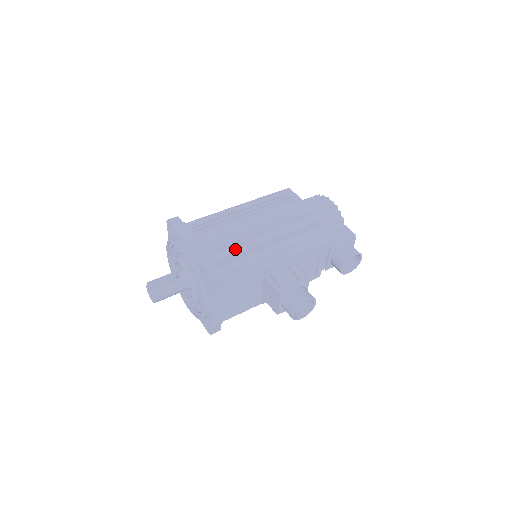
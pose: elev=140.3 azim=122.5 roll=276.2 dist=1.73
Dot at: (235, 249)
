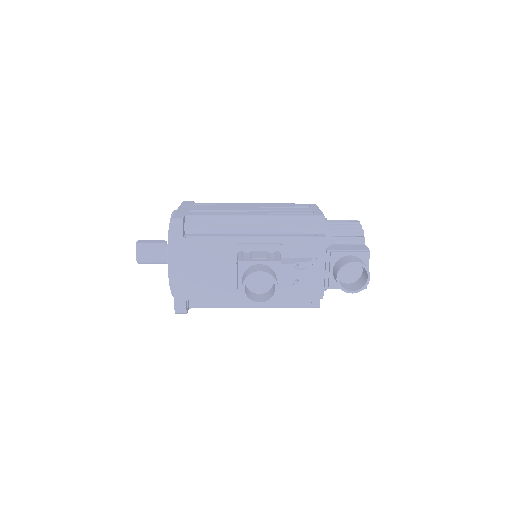
Dot at: (214, 215)
